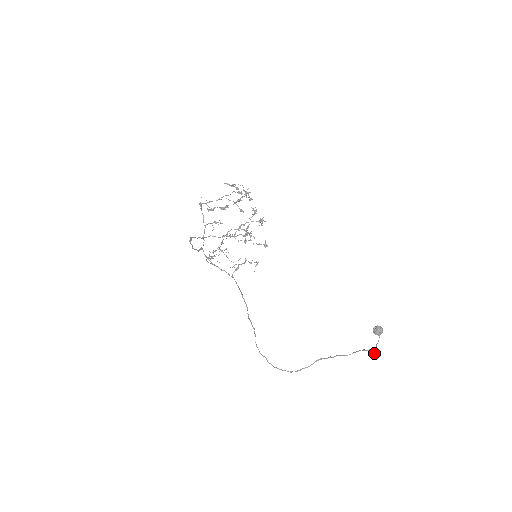
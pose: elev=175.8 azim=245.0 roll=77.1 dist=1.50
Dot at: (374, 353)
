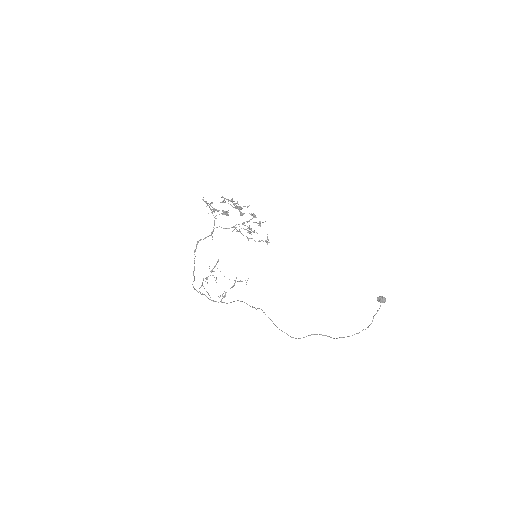
Dot at: (365, 329)
